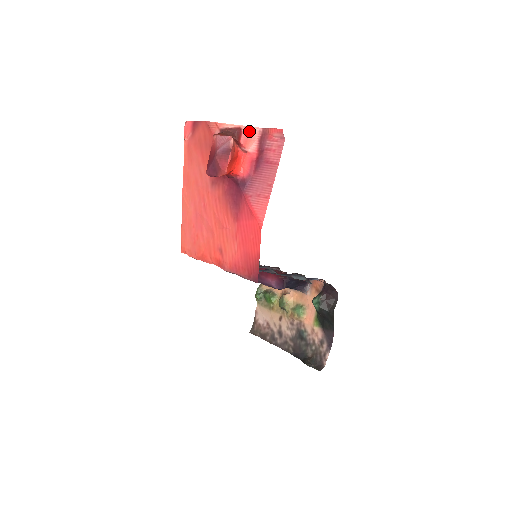
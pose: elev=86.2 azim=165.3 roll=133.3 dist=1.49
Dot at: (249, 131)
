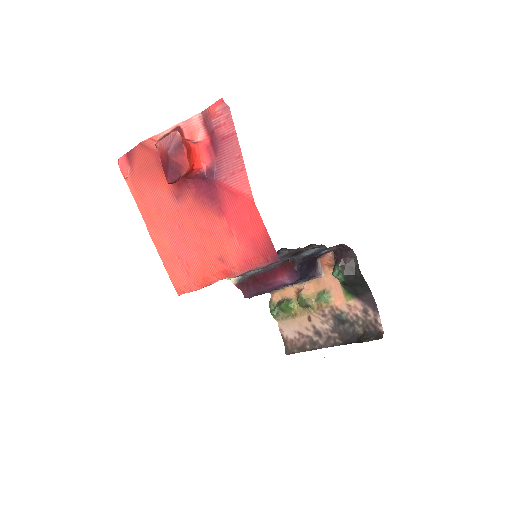
Dot at: (189, 124)
